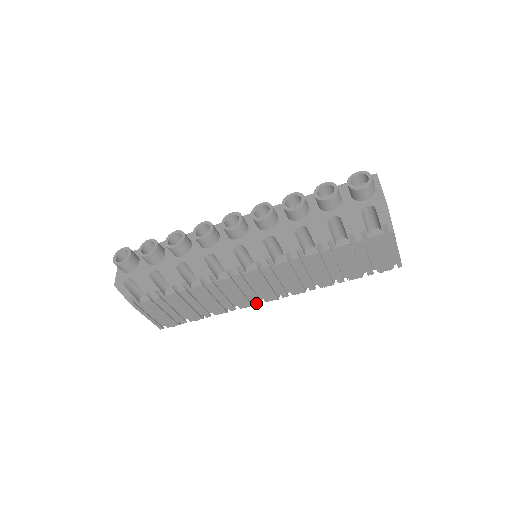
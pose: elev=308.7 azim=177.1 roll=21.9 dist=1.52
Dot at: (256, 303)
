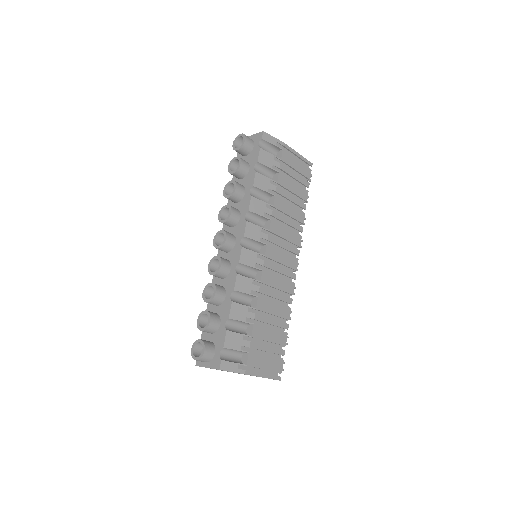
Dot at: (294, 278)
